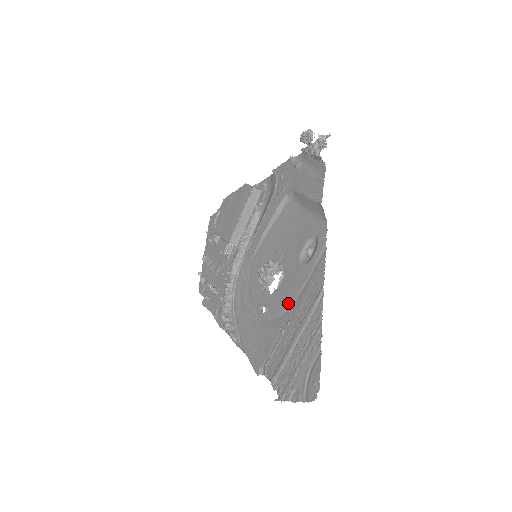
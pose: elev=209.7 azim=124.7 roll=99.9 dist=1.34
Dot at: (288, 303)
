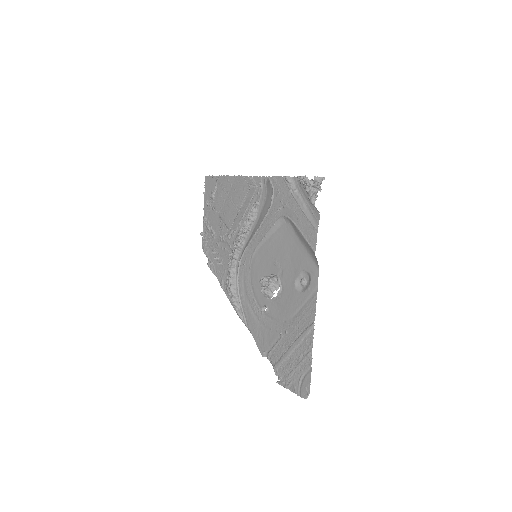
Dot at: (286, 316)
